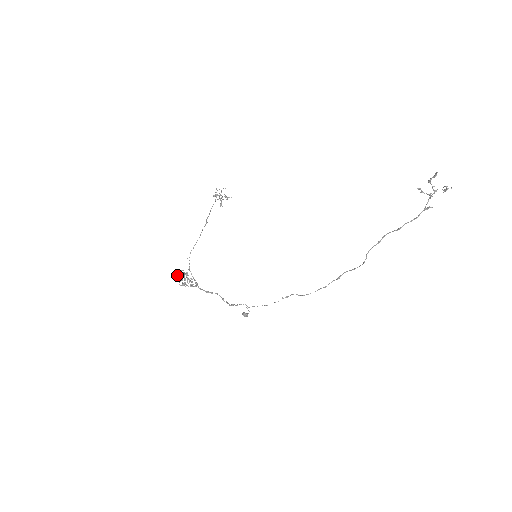
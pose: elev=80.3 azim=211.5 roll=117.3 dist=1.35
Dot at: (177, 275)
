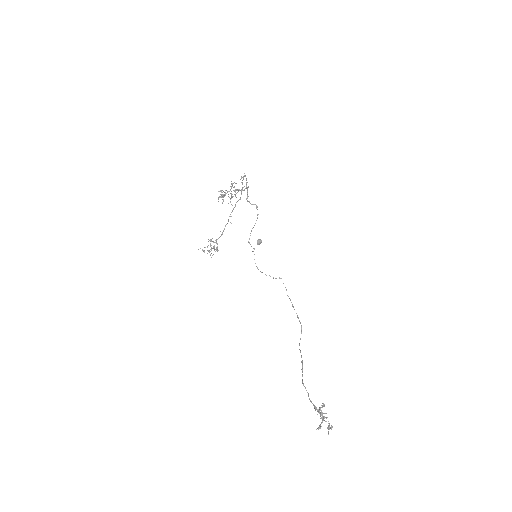
Dot at: (219, 191)
